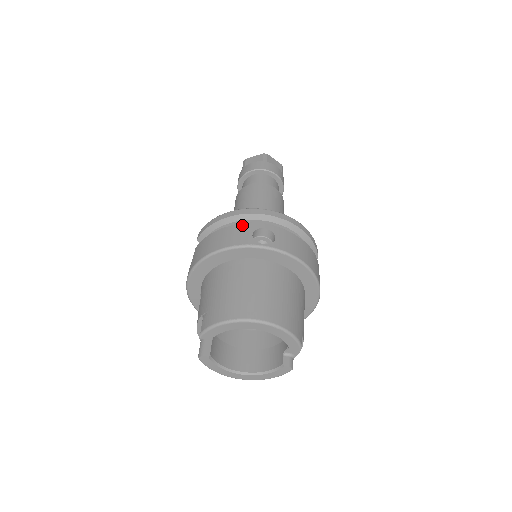
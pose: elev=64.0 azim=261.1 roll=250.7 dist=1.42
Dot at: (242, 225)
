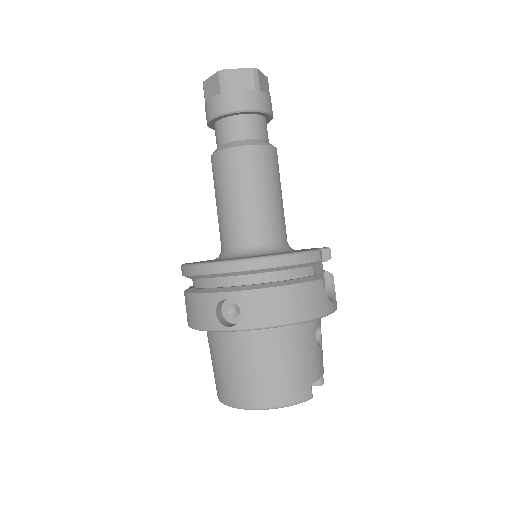
Dot at: (204, 296)
